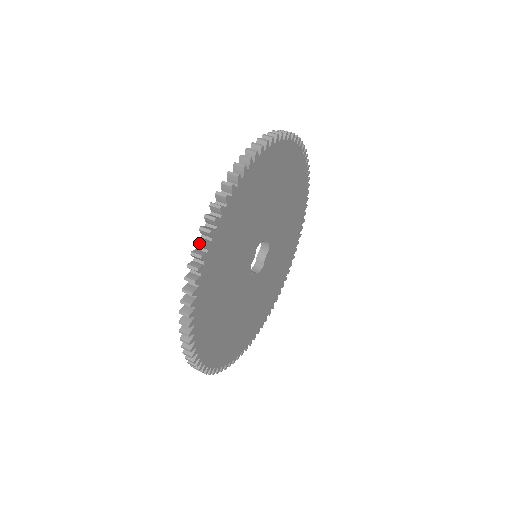
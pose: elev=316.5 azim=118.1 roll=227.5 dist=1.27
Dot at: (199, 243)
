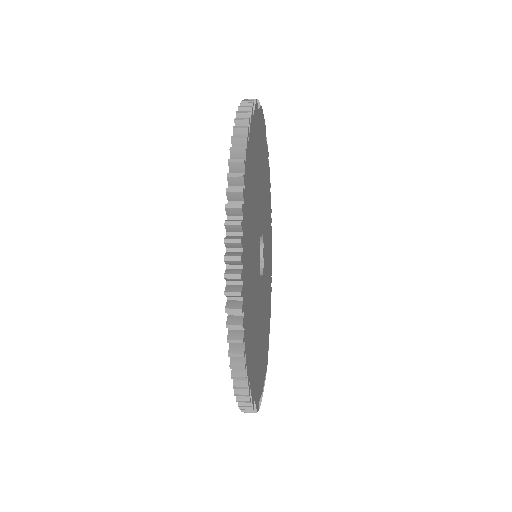
Dot at: occluded
